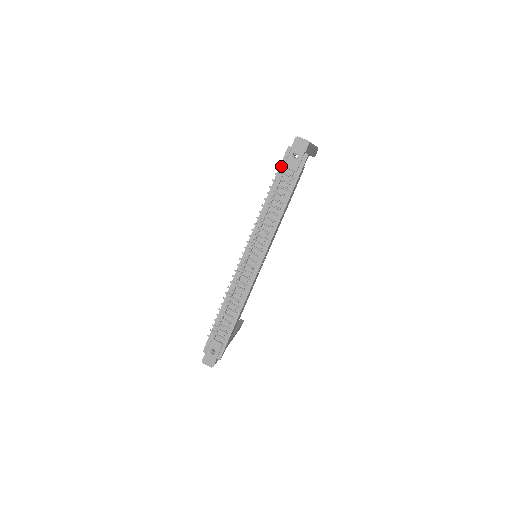
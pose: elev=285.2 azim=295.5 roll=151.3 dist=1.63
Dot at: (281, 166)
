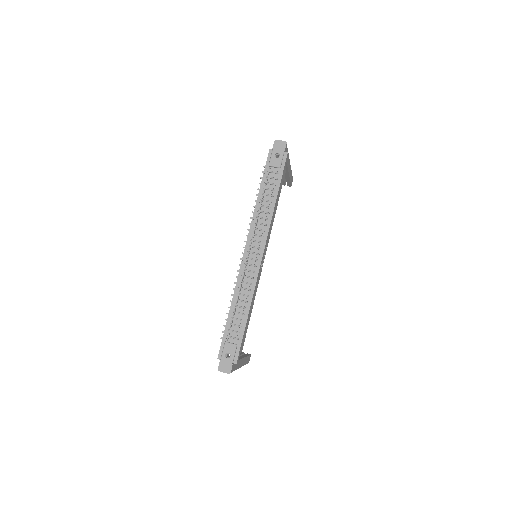
Dot at: (266, 166)
